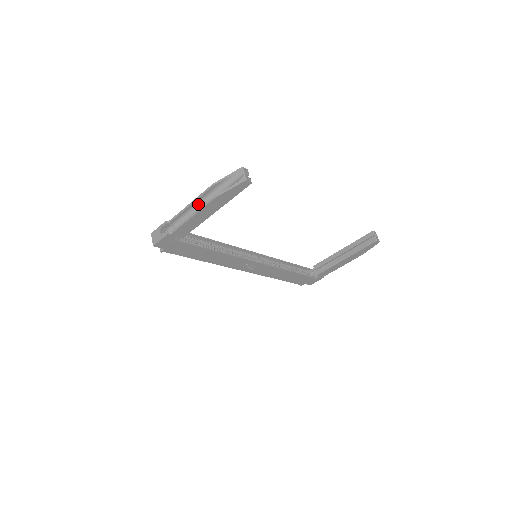
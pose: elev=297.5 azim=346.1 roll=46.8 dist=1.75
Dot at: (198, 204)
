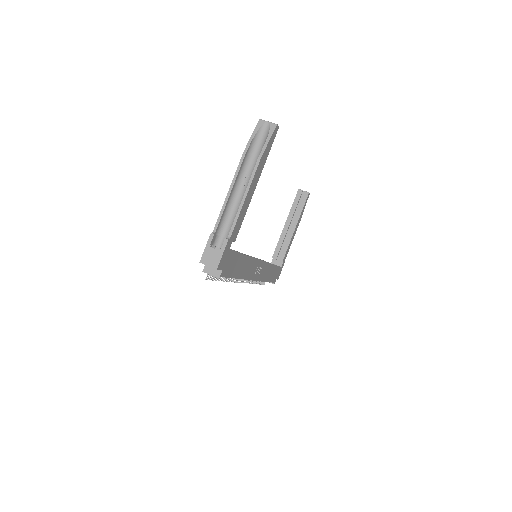
Dot at: (235, 188)
